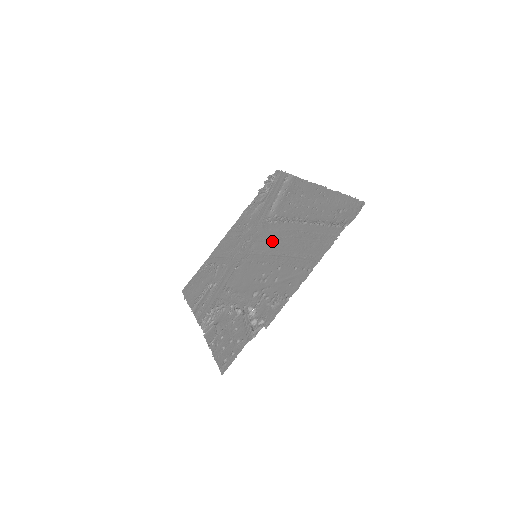
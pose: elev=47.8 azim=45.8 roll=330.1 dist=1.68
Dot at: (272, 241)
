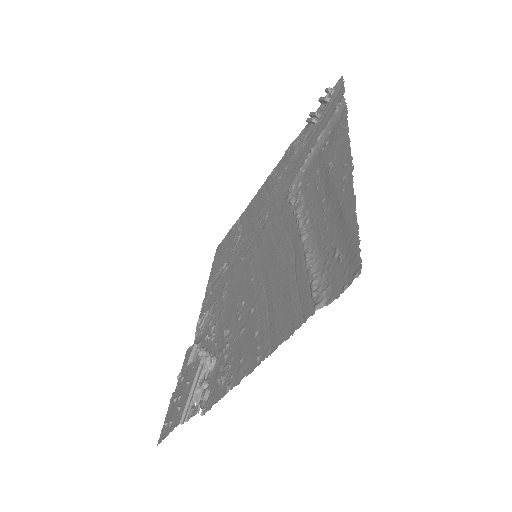
Dot at: (273, 242)
